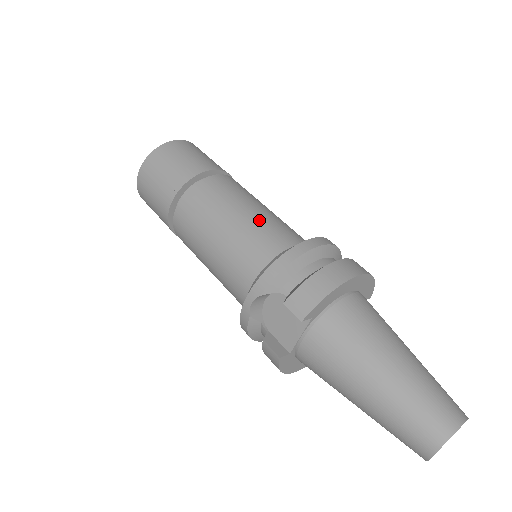
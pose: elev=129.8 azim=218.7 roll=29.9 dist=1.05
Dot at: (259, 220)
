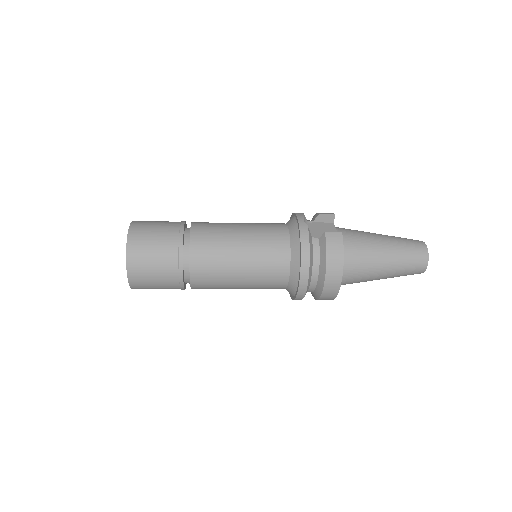
Dot at: occluded
